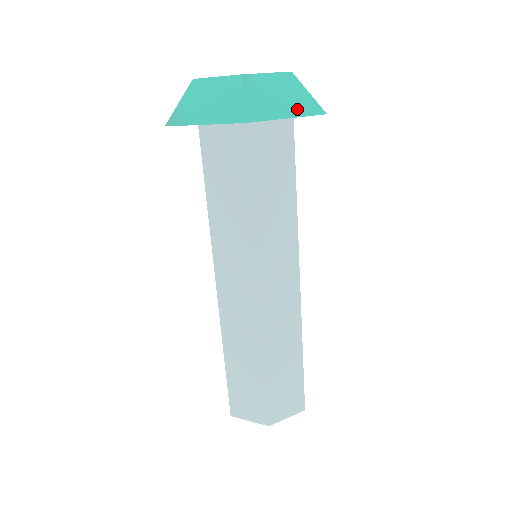
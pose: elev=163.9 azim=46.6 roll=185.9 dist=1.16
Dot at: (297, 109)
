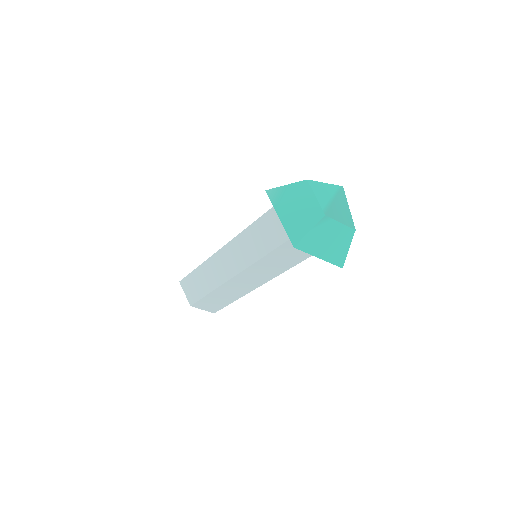
Dot at: (330, 256)
